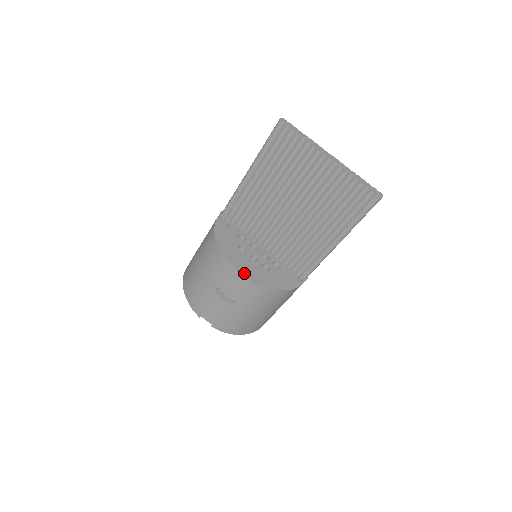
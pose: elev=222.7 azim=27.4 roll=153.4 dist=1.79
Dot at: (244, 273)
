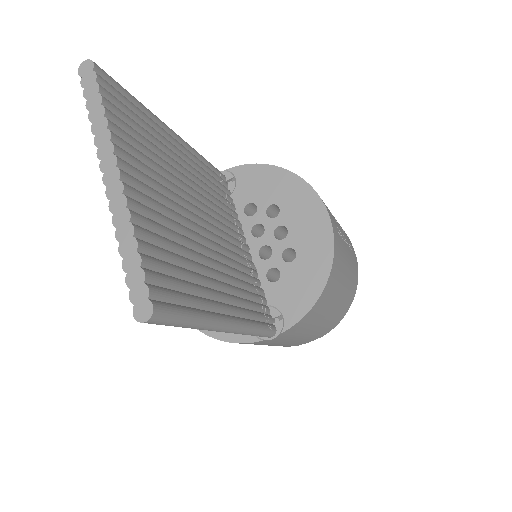
Dot at: occluded
